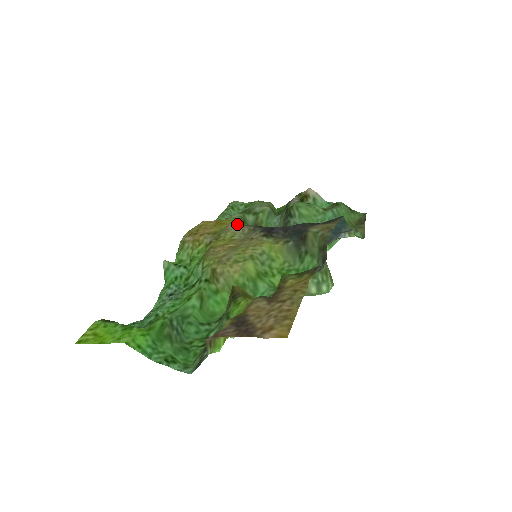
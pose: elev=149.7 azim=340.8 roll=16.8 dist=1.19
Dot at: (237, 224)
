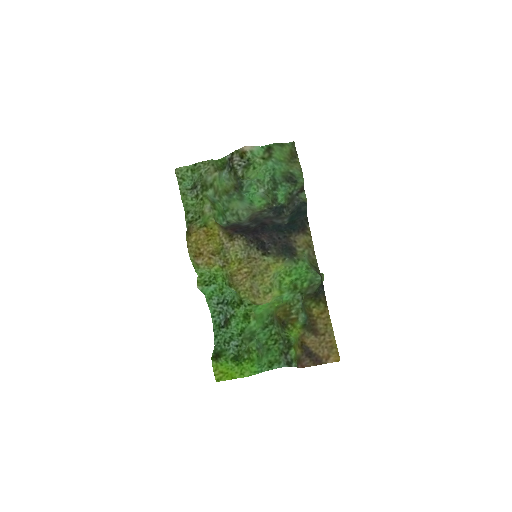
Dot at: (226, 234)
